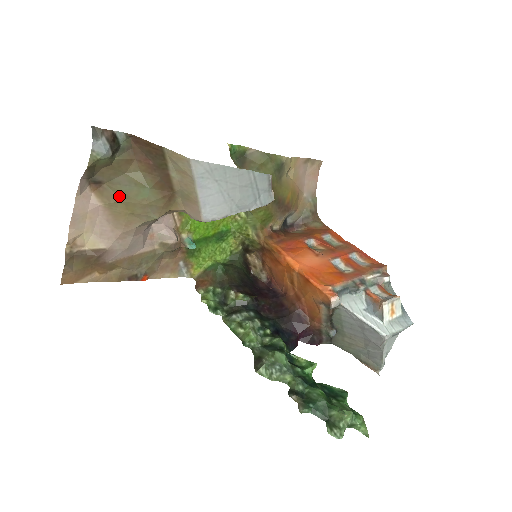
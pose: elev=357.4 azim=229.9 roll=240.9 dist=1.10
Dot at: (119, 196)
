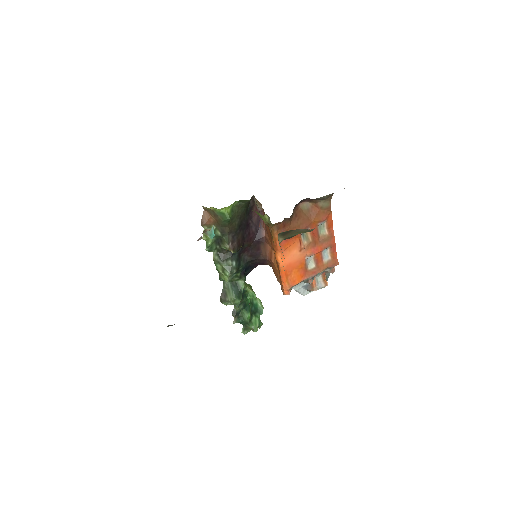
Dot at: occluded
